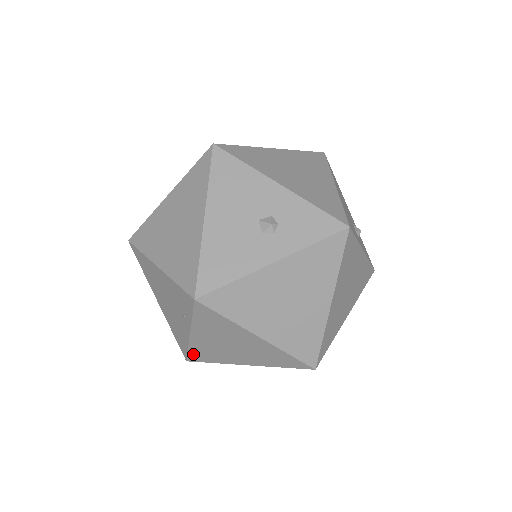
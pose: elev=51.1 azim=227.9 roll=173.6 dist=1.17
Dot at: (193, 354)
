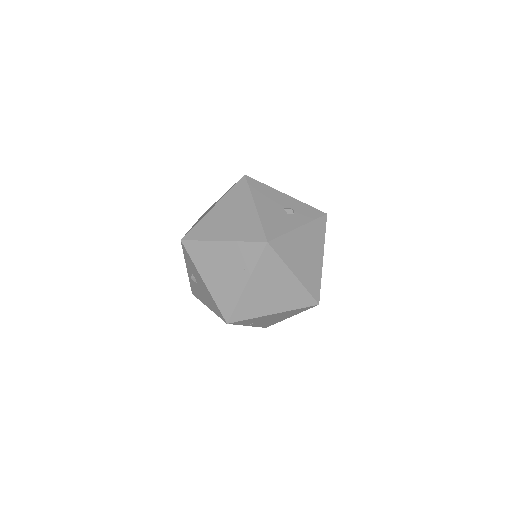
Dot at: (237, 311)
